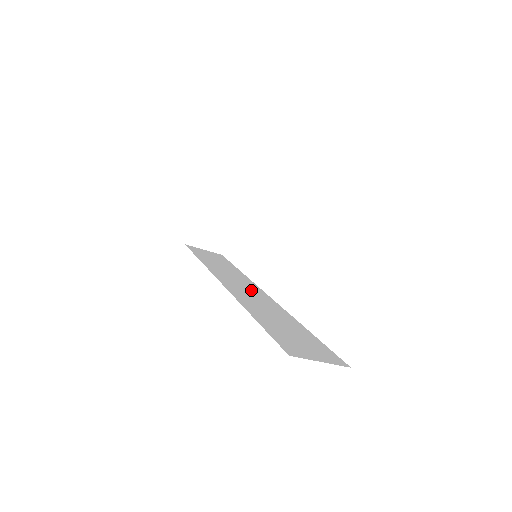
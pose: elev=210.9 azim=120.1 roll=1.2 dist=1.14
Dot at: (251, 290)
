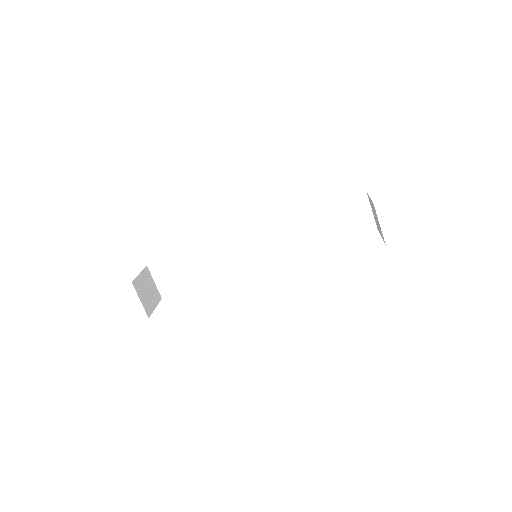
Dot at: occluded
